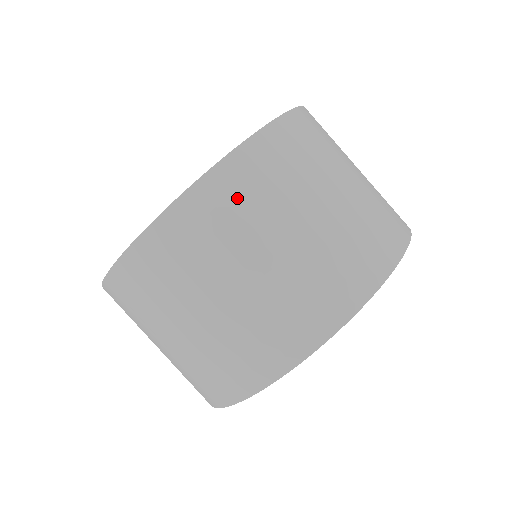
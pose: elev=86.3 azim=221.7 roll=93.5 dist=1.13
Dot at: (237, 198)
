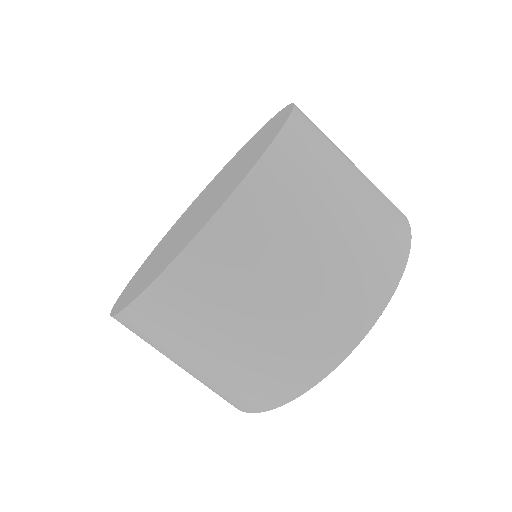
Dot at: (244, 242)
